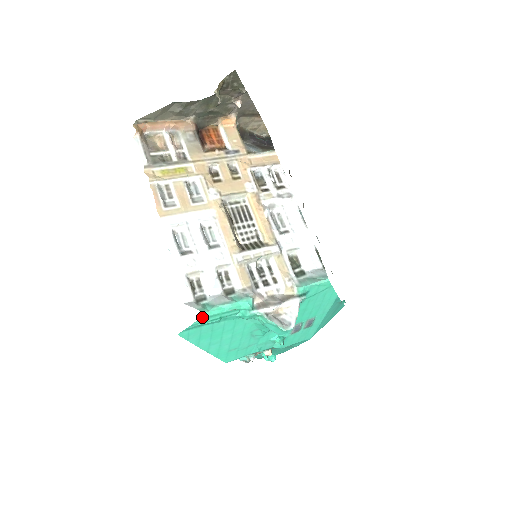
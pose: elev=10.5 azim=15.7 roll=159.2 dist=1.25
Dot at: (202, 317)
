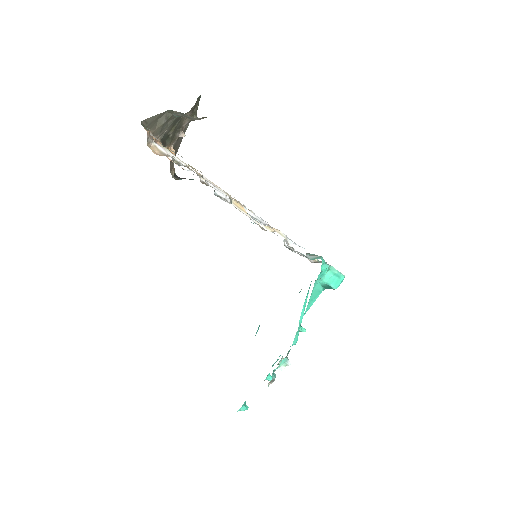
Dot at: occluded
